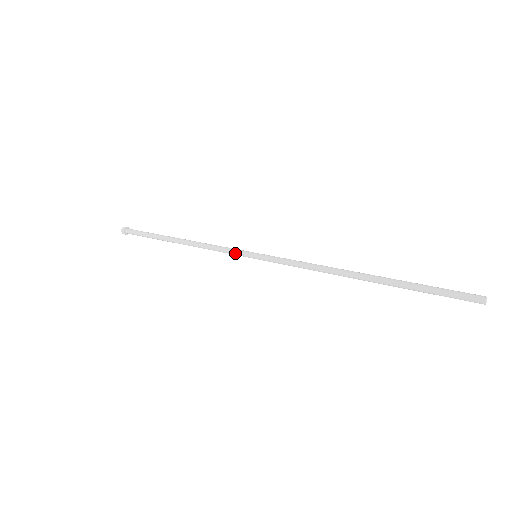
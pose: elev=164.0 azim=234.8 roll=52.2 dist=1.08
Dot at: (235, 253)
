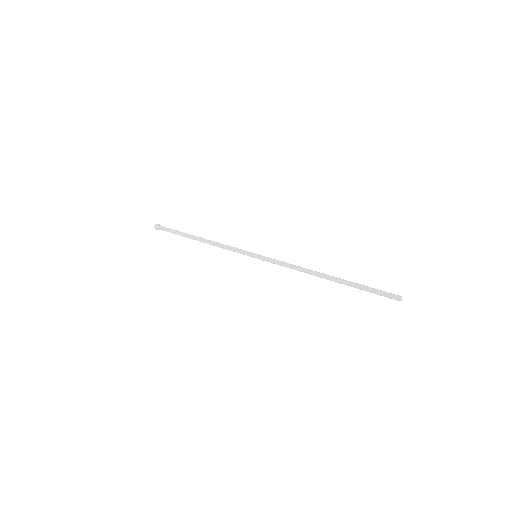
Dot at: (241, 251)
